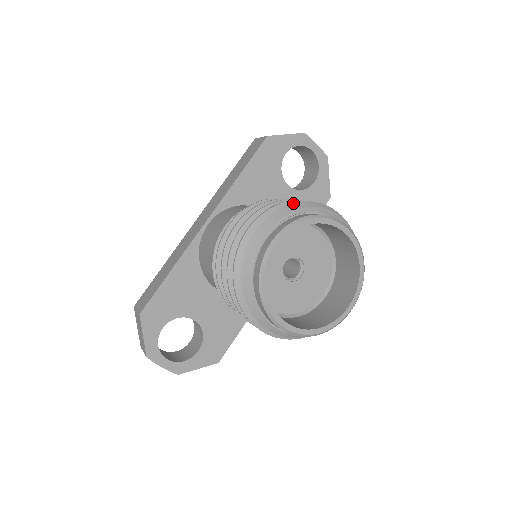
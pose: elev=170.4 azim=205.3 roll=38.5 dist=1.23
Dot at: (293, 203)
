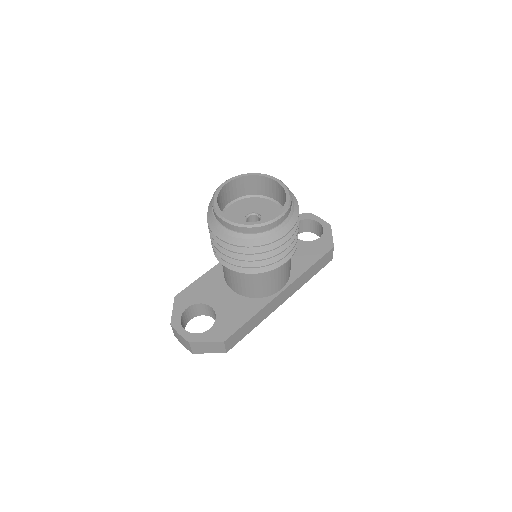
Dot at: occluded
